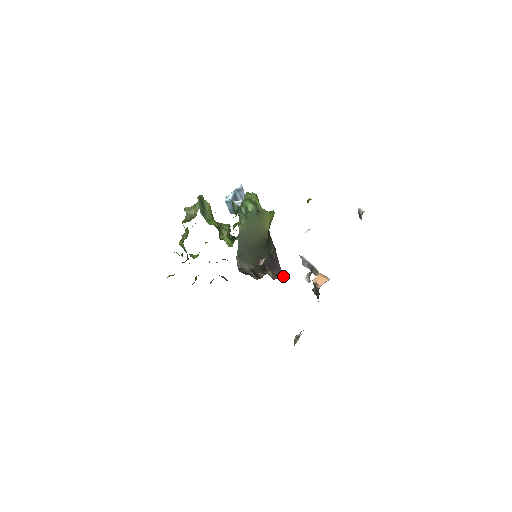
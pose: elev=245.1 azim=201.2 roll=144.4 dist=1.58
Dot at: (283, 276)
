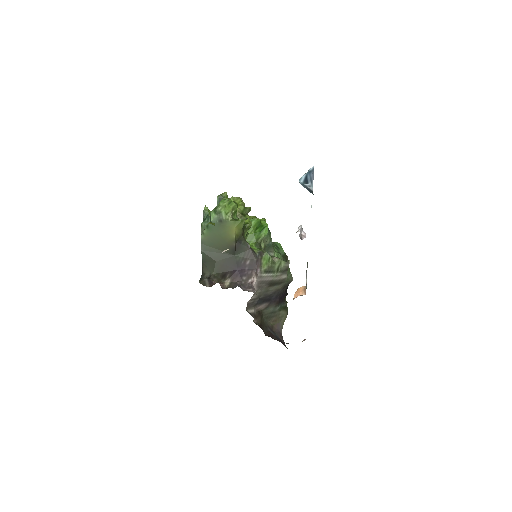
Dot at: (236, 286)
